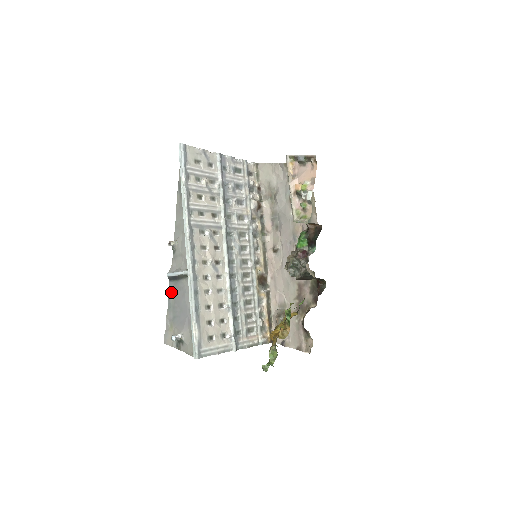
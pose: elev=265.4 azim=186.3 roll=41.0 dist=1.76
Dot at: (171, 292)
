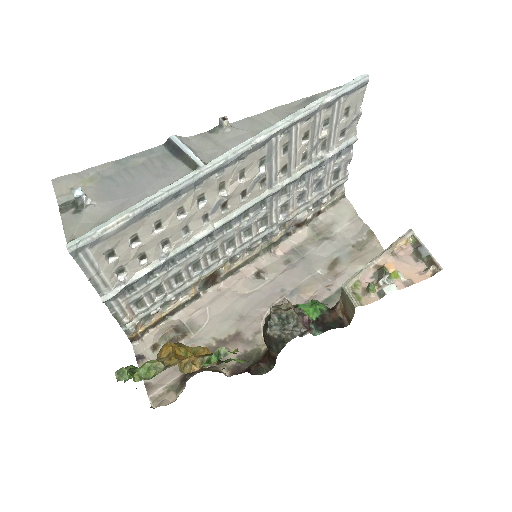
Dot at: (147, 154)
